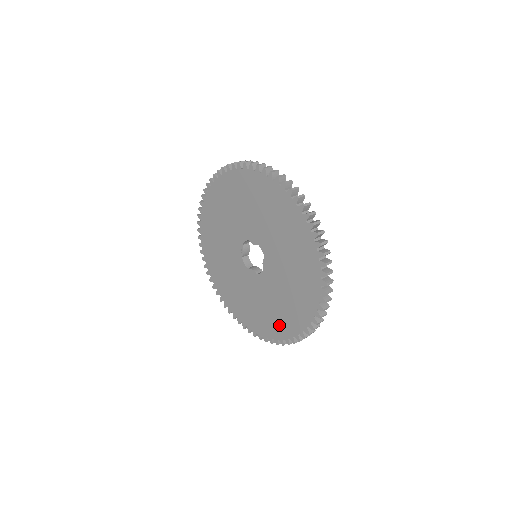
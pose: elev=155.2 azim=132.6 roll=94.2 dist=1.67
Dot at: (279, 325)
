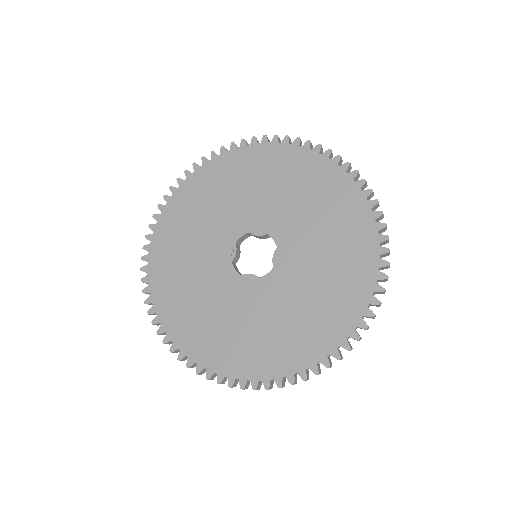
Dot at: (299, 346)
